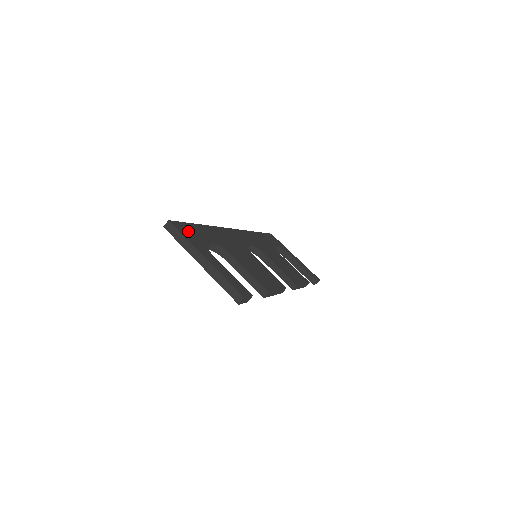
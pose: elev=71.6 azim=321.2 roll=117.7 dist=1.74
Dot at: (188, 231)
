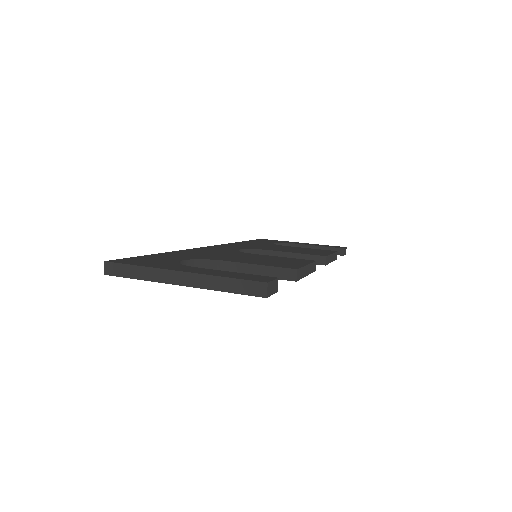
Dot at: (142, 261)
